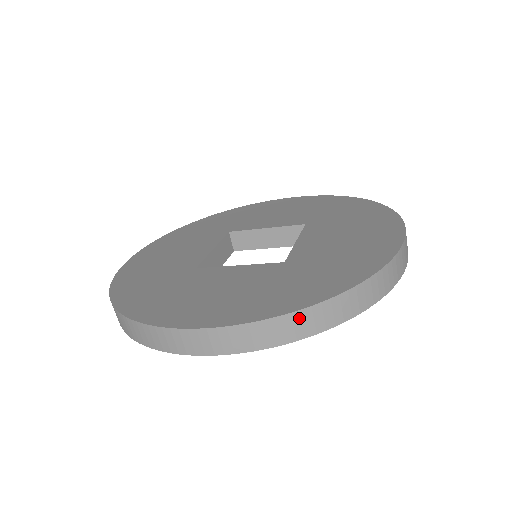
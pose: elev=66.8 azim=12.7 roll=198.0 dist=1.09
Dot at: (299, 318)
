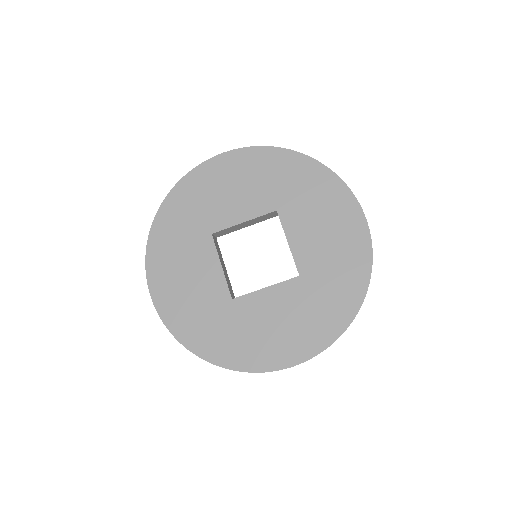
Dot at: occluded
